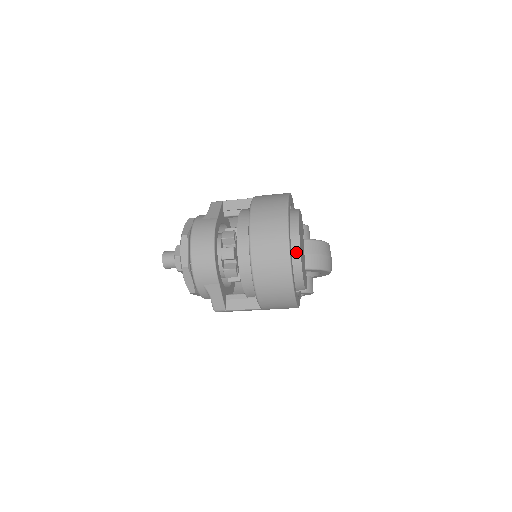
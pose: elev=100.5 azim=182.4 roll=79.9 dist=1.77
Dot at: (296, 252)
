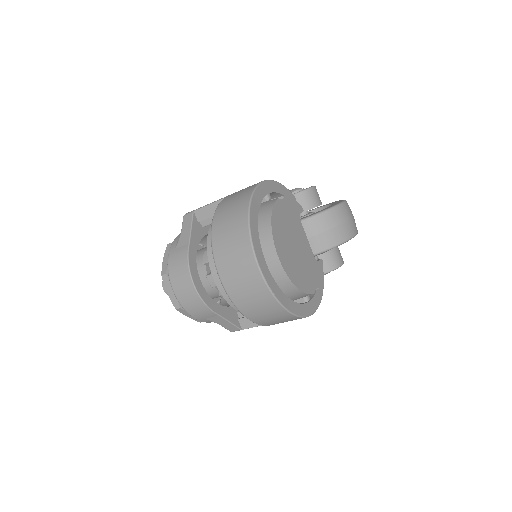
Dot at: (279, 272)
